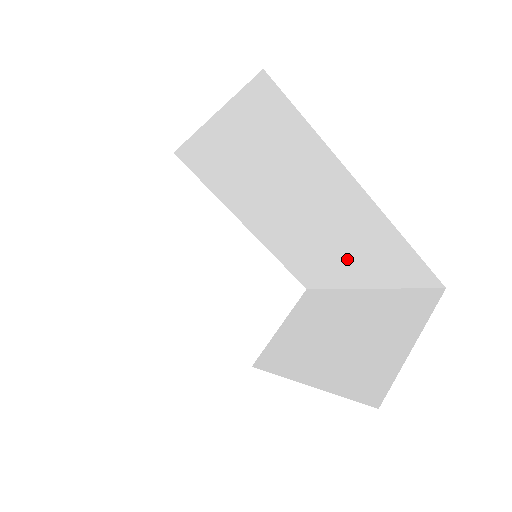
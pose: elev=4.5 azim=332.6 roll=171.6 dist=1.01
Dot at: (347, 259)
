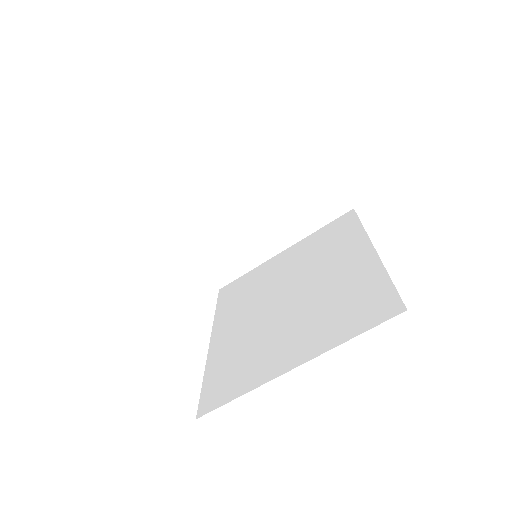
Dot at: (307, 328)
